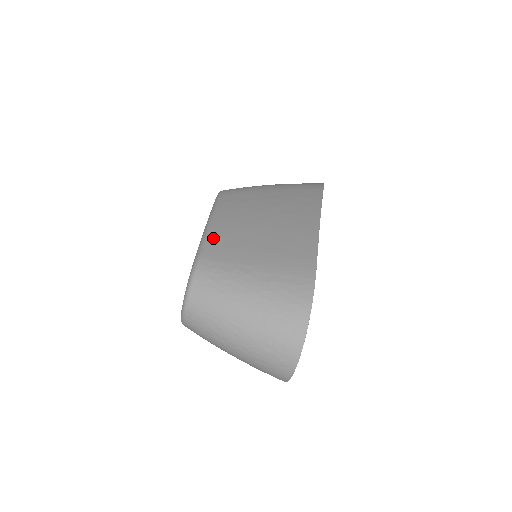
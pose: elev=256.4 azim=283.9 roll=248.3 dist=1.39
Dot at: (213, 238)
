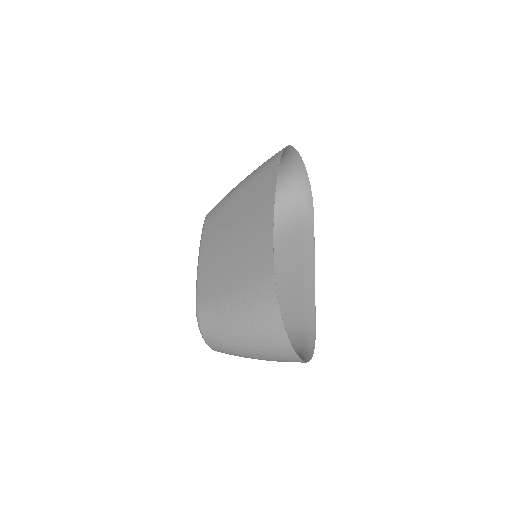
Dot at: (202, 279)
